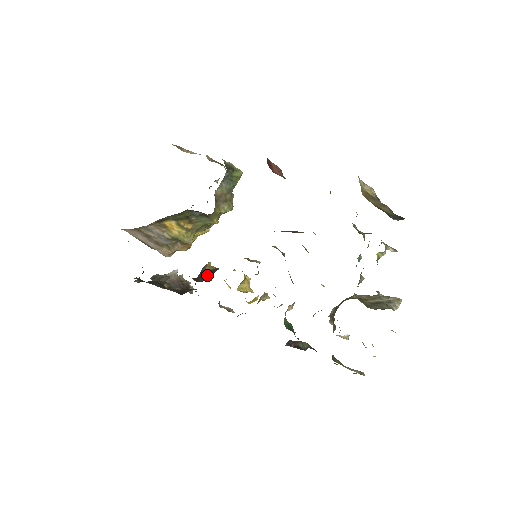
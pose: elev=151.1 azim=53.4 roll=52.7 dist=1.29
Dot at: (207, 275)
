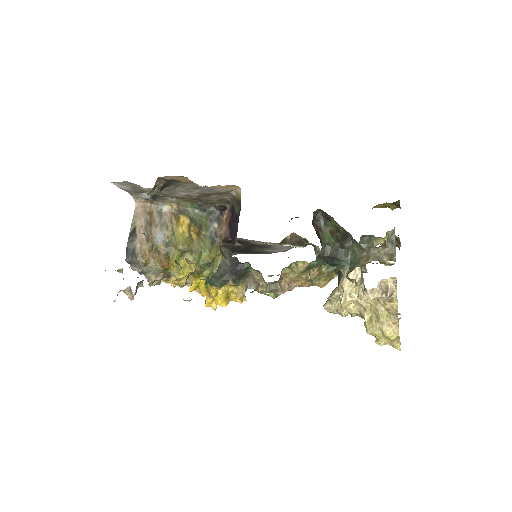
Dot at: occluded
